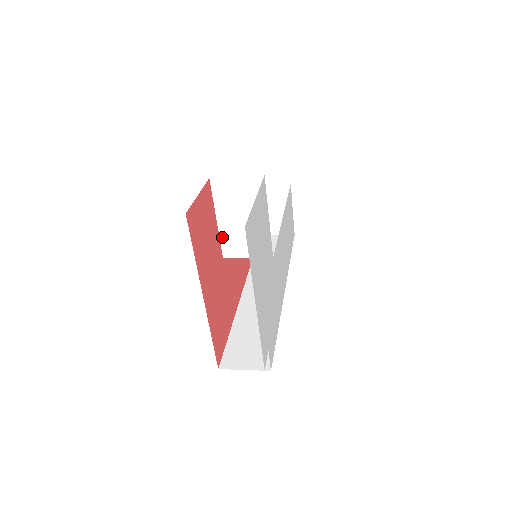
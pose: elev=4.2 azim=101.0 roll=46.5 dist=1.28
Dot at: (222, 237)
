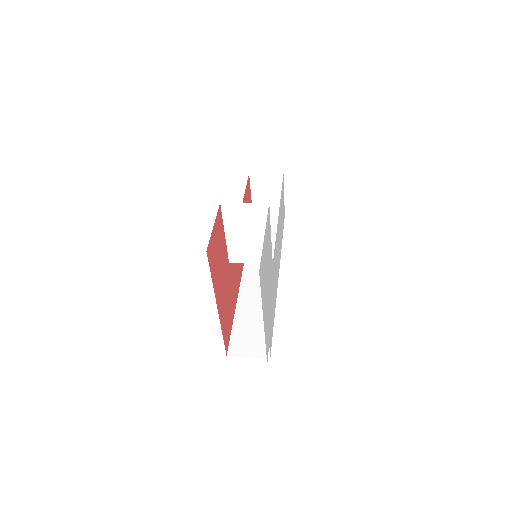
Dot at: (229, 247)
